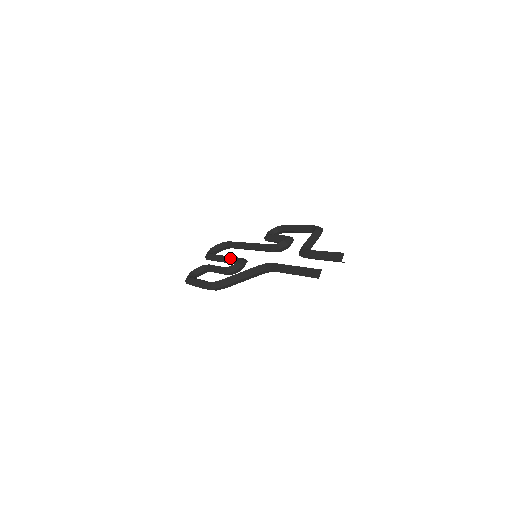
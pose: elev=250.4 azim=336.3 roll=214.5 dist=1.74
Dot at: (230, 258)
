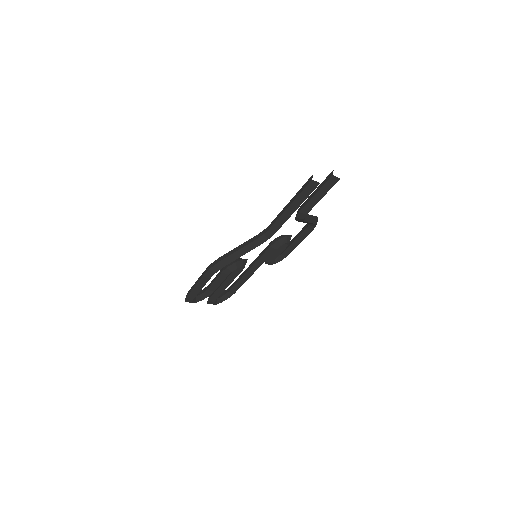
Dot at: occluded
